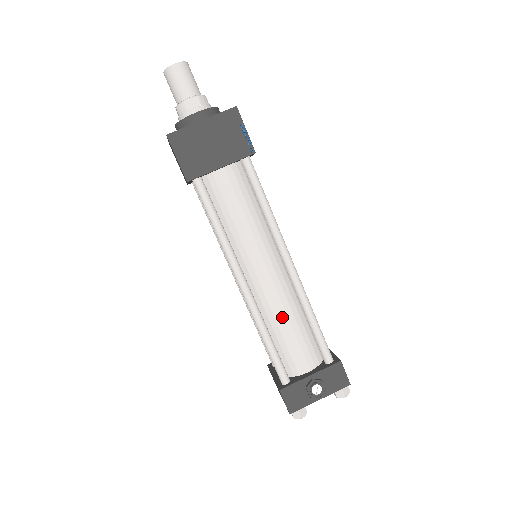
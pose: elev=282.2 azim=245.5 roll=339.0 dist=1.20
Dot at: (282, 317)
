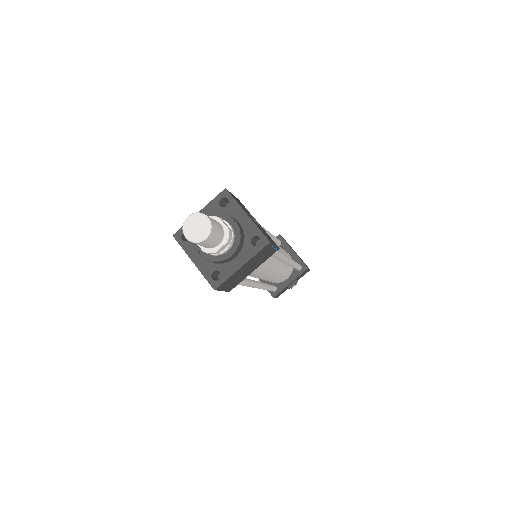
Dot at: (277, 277)
